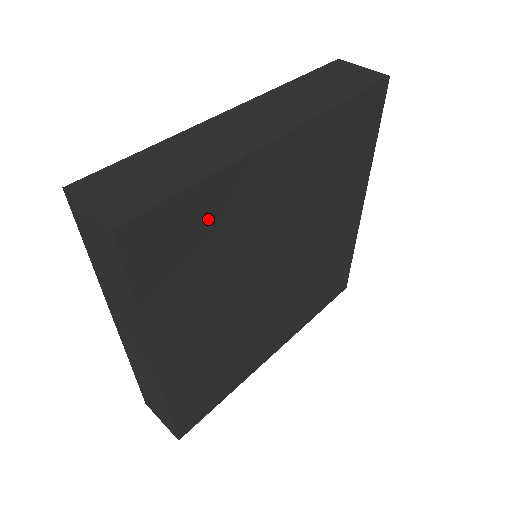
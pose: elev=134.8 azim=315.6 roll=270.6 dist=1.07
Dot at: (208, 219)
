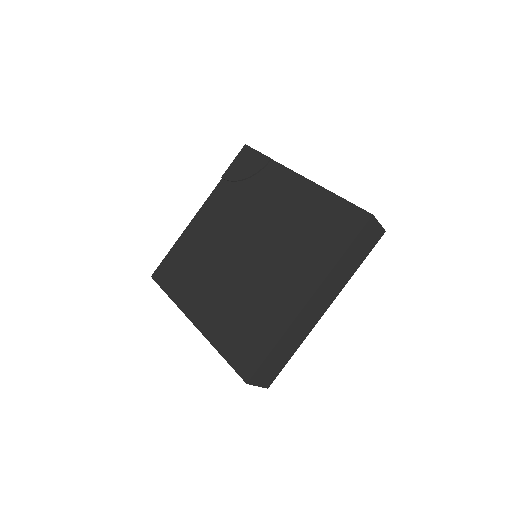
Dot at: occluded
